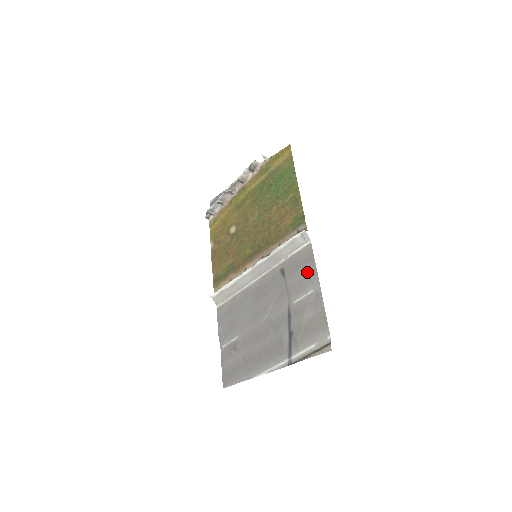
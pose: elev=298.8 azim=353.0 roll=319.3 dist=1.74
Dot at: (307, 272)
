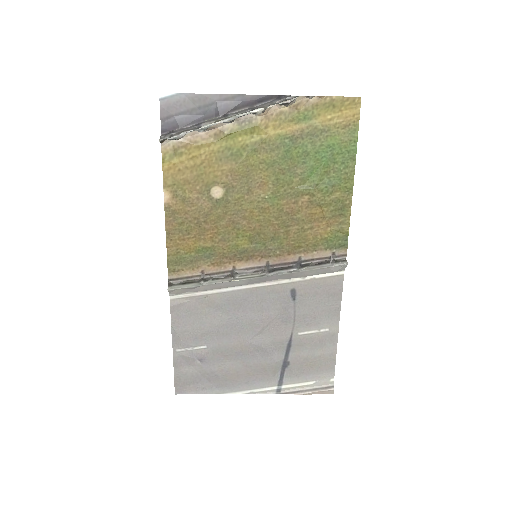
Dot at: (328, 307)
